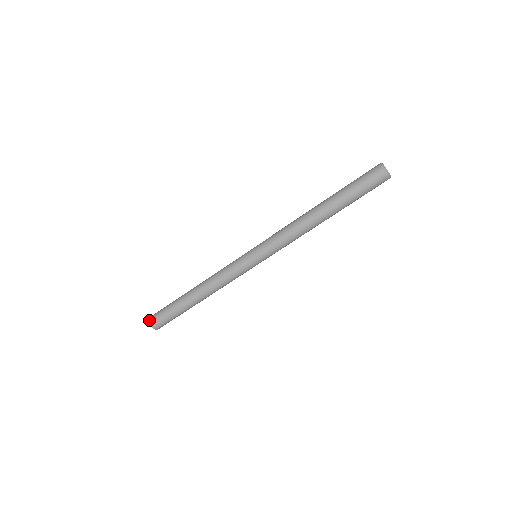
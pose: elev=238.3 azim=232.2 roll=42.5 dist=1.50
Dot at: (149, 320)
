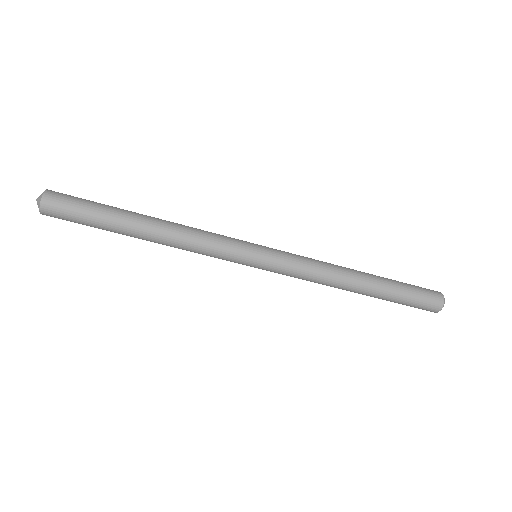
Dot at: (41, 207)
